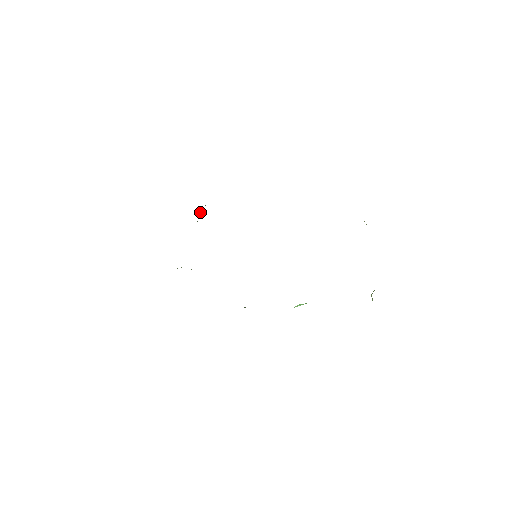
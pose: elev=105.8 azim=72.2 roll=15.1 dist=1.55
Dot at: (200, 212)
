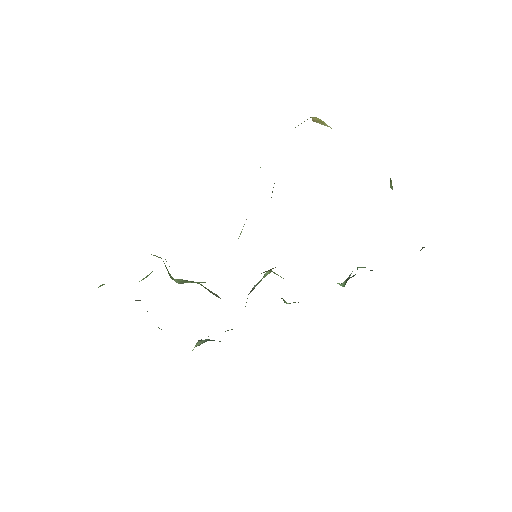
Dot at: occluded
